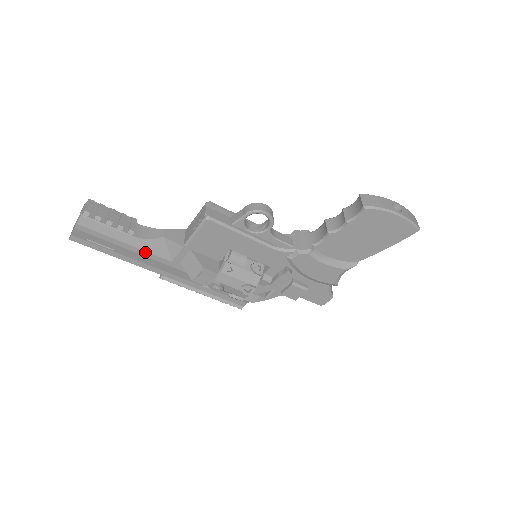
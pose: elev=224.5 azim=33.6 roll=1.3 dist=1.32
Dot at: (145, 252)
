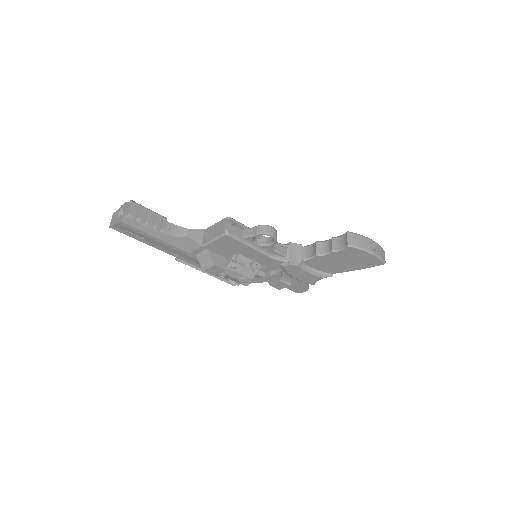
Dot at: (170, 245)
